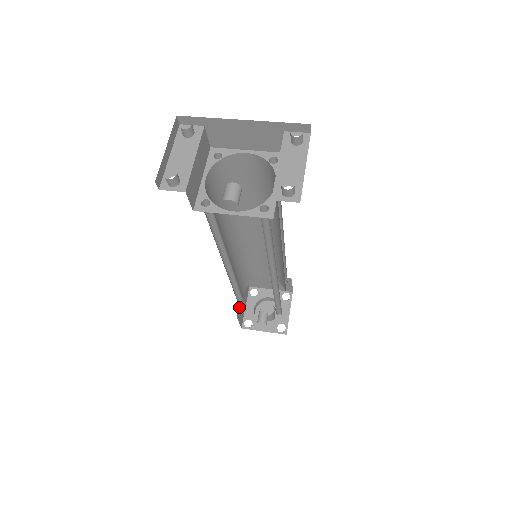
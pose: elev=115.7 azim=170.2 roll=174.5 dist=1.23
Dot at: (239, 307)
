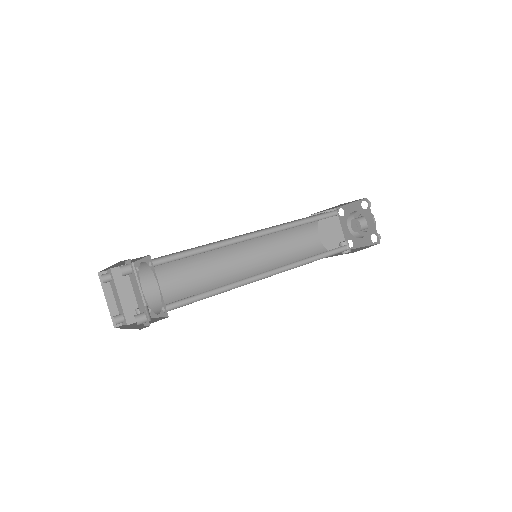
Dot at: occluded
